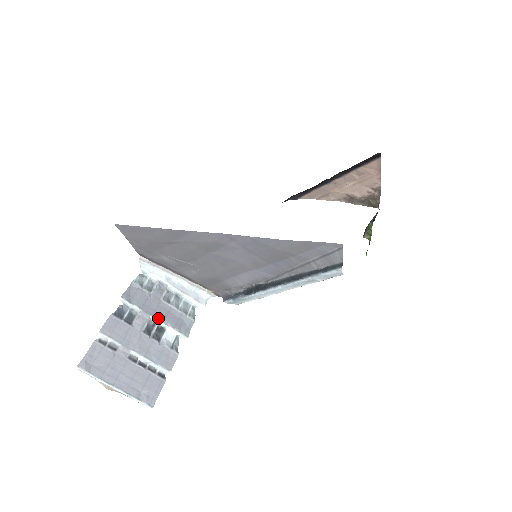
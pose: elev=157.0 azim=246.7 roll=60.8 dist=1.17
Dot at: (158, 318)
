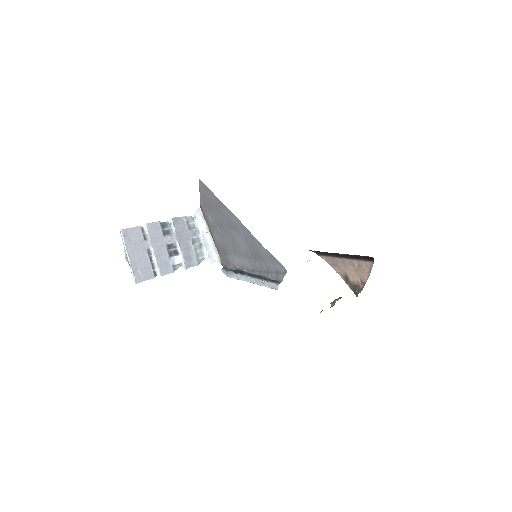
Dot at: (180, 245)
